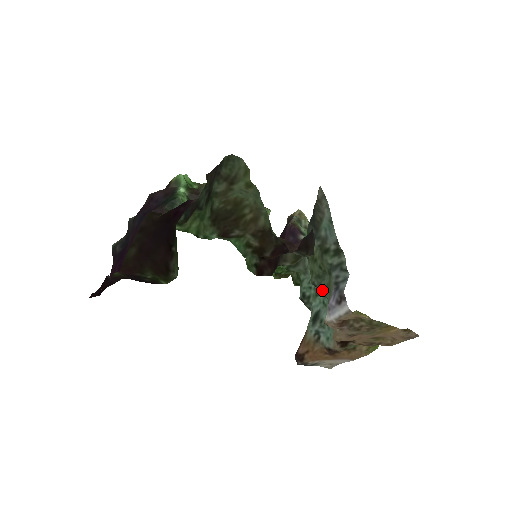
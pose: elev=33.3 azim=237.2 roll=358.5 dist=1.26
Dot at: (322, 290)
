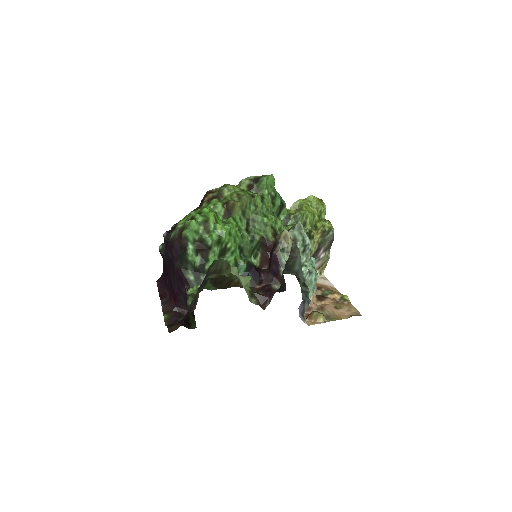
Dot at: occluded
